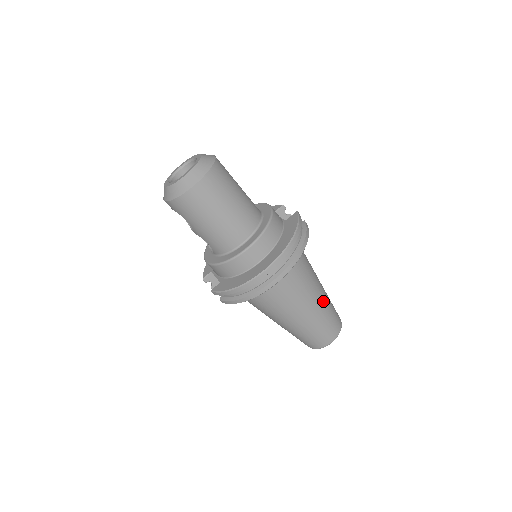
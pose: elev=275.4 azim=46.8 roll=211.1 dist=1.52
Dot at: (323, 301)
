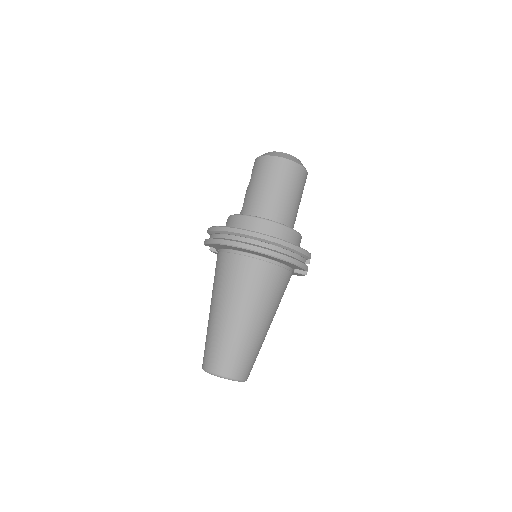
Dot at: (252, 332)
